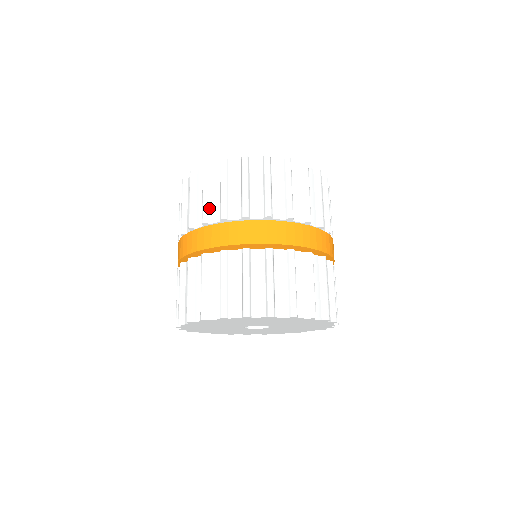
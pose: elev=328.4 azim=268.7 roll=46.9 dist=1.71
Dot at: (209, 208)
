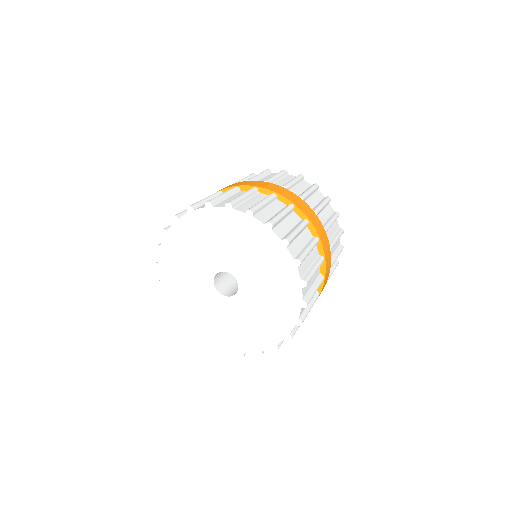
Dot at: occluded
